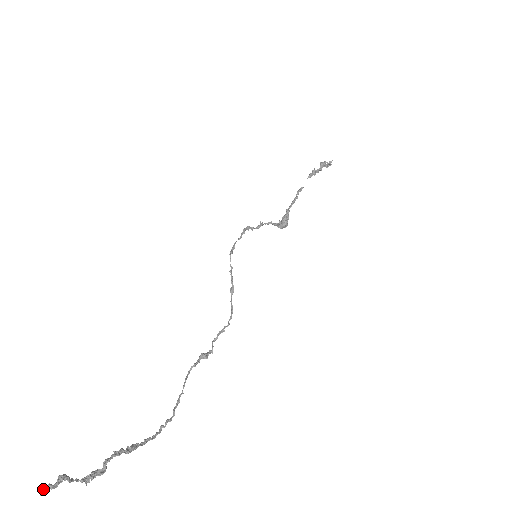
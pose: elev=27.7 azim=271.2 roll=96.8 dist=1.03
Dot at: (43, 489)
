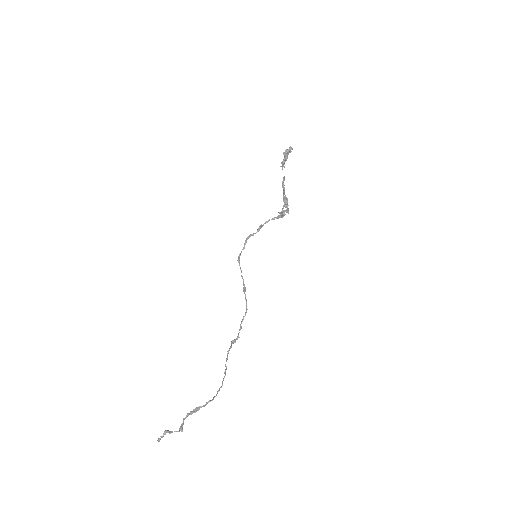
Dot at: (158, 439)
